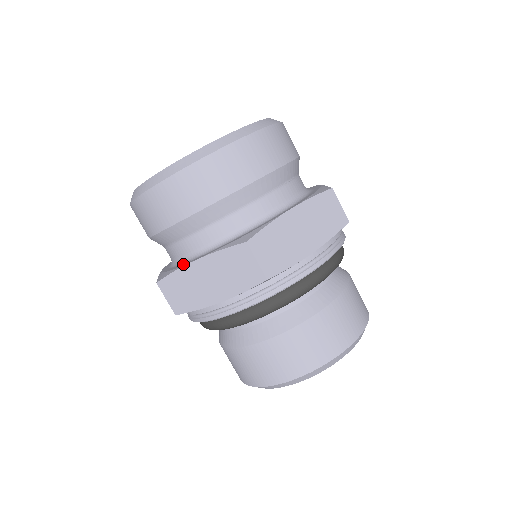
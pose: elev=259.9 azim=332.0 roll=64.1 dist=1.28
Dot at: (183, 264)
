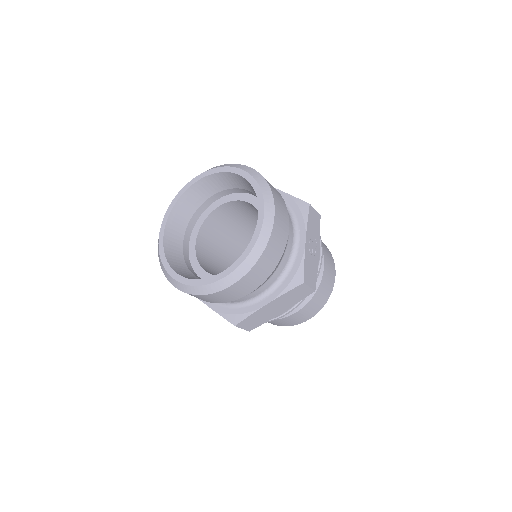
Dot at: occluded
